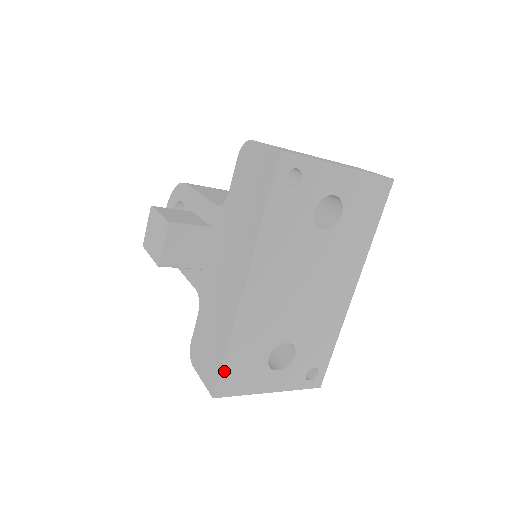
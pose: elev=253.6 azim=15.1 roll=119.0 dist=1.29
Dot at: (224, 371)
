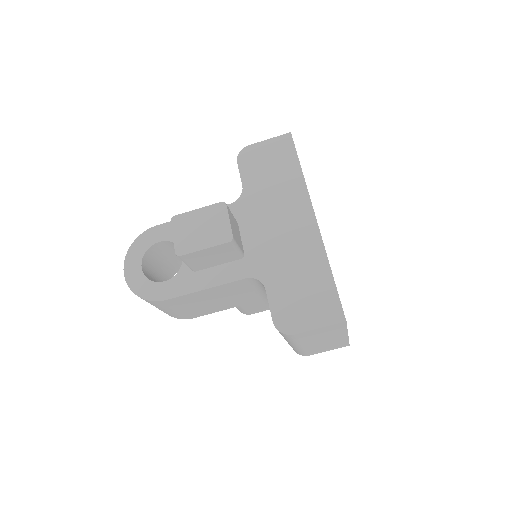
Dot at: (338, 294)
